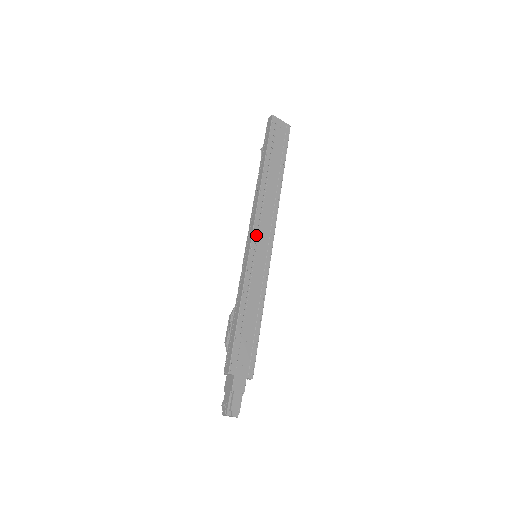
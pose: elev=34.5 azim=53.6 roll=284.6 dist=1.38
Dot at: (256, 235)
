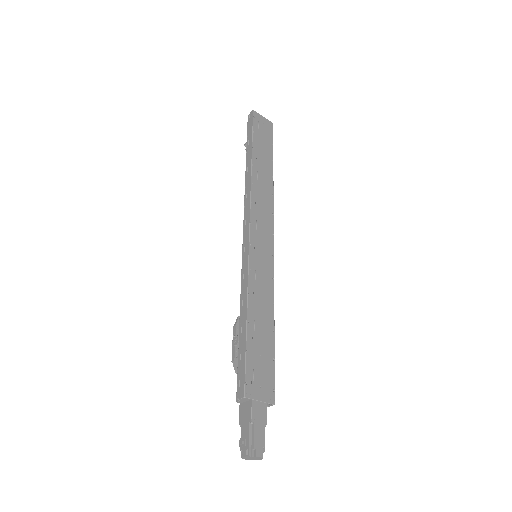
Dot at: (254, 230)
